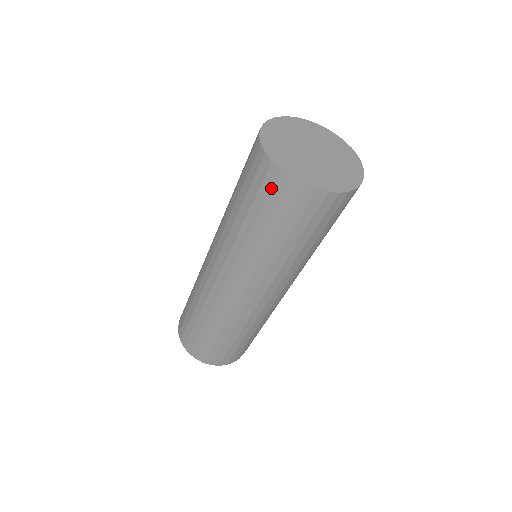
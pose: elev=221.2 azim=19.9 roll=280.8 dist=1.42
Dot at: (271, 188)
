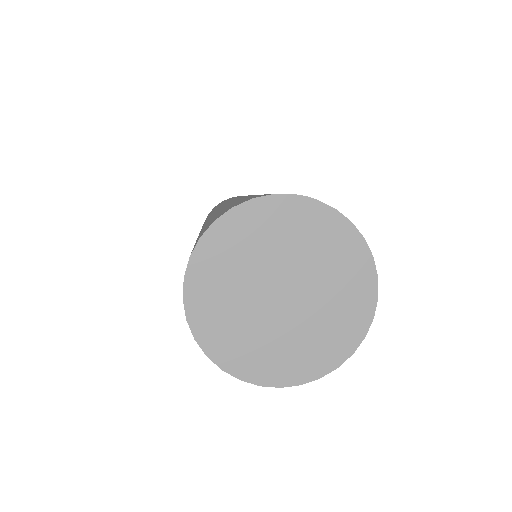
Dot at: occluded
